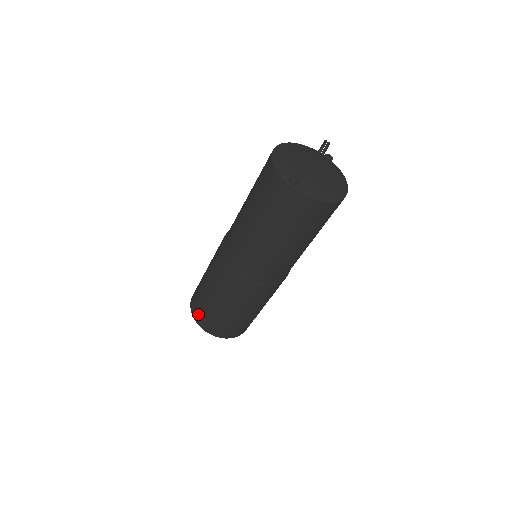
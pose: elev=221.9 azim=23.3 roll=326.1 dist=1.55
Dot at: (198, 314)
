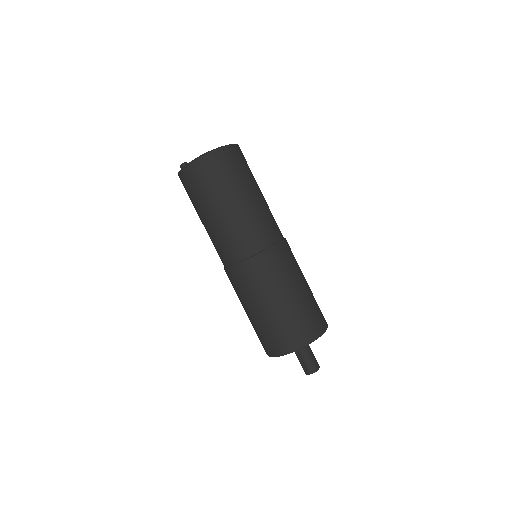
Dot at: (263, 346)
